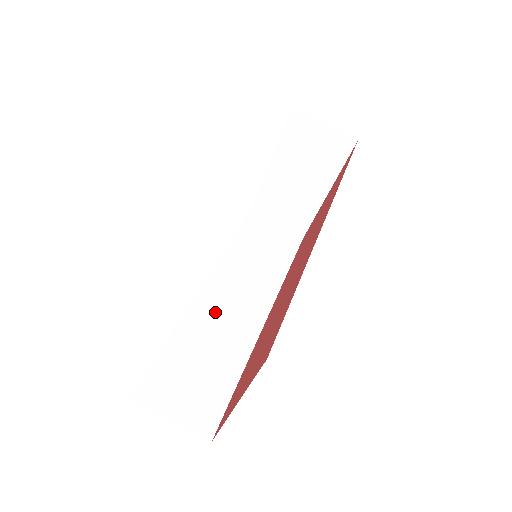
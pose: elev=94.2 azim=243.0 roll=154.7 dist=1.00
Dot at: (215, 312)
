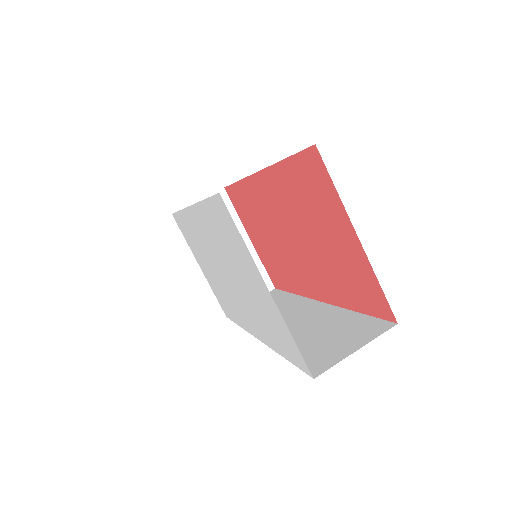
Dot at: occluded
